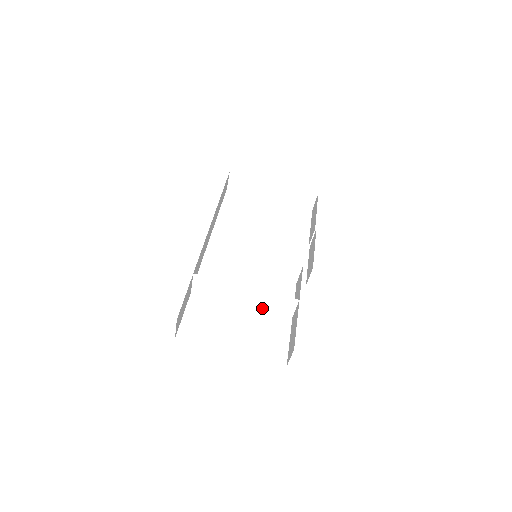
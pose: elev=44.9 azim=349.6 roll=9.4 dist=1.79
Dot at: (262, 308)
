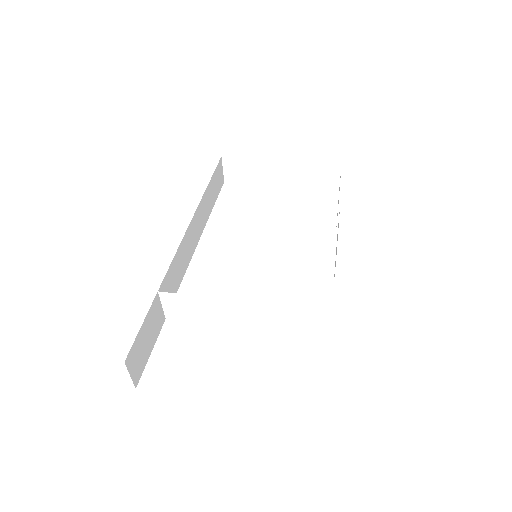
Dot at: (267, 328)
